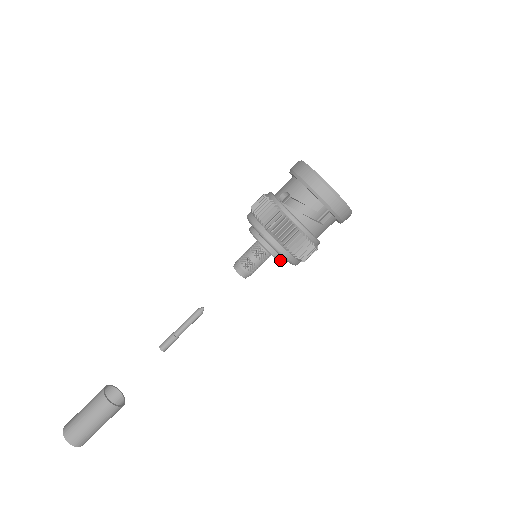
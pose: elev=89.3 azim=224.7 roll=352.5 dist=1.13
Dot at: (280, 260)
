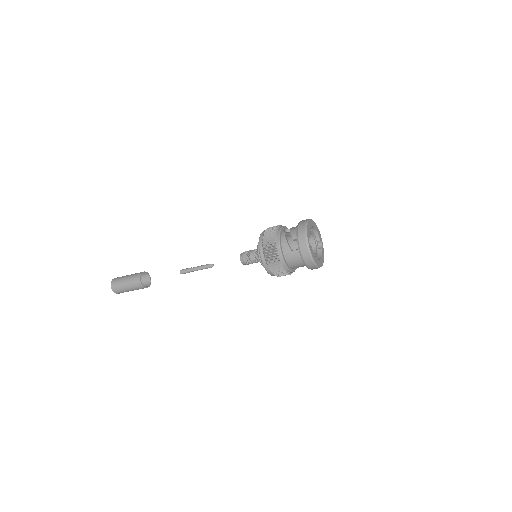
Dot at: (260, 258)
